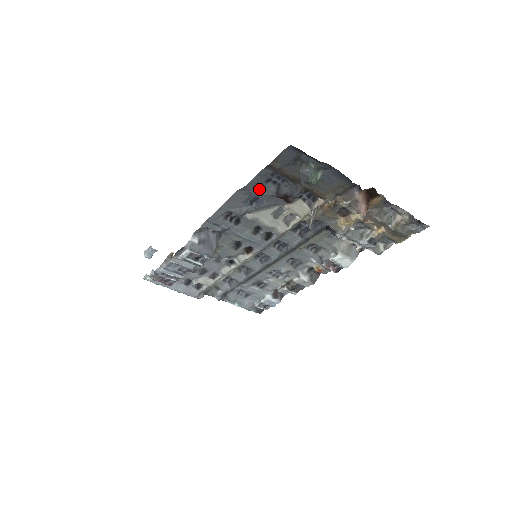
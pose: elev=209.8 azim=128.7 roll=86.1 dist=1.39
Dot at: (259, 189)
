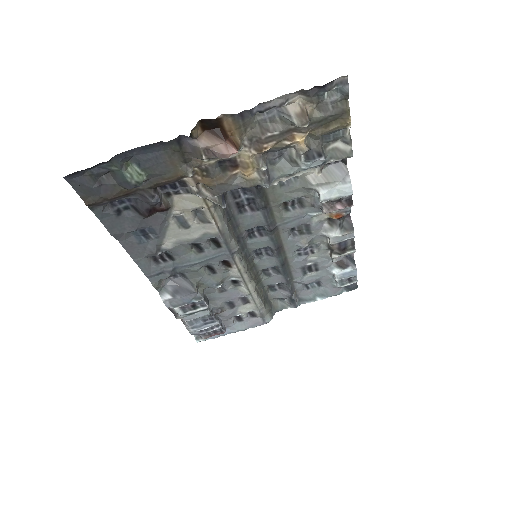
Dot at: (127, 225)
